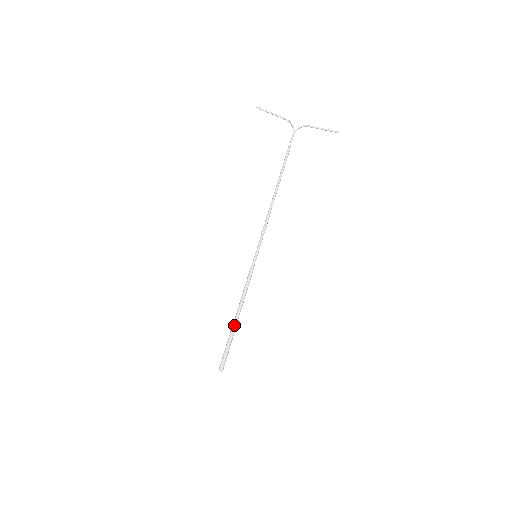
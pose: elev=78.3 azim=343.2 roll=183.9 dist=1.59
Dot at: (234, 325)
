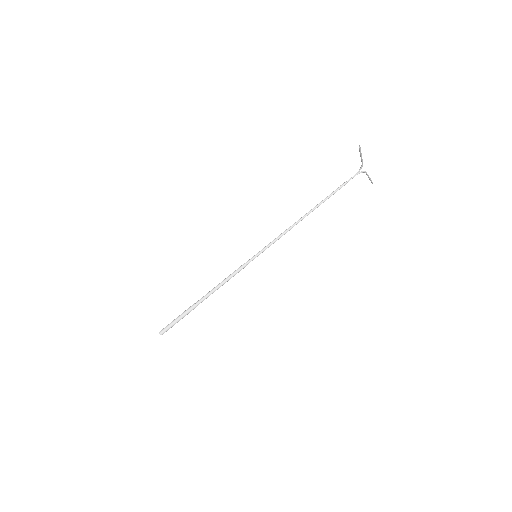
Dot at: occluded
